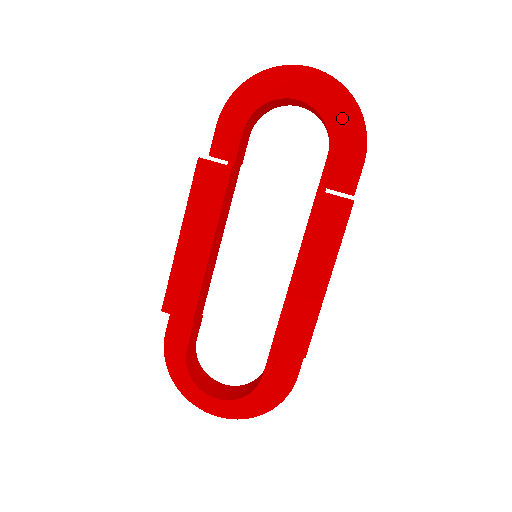
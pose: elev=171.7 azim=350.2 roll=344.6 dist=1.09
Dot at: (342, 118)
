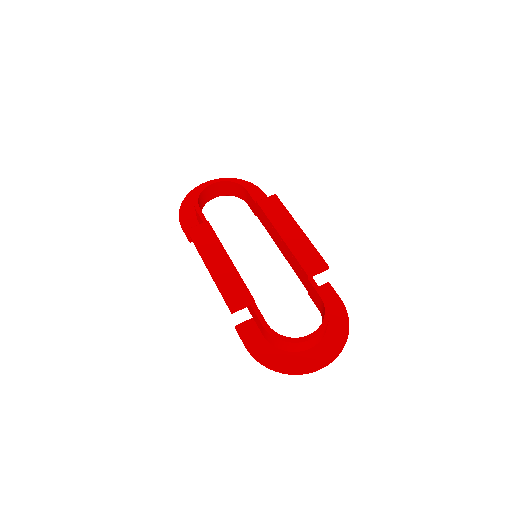
Dot at: occluded
